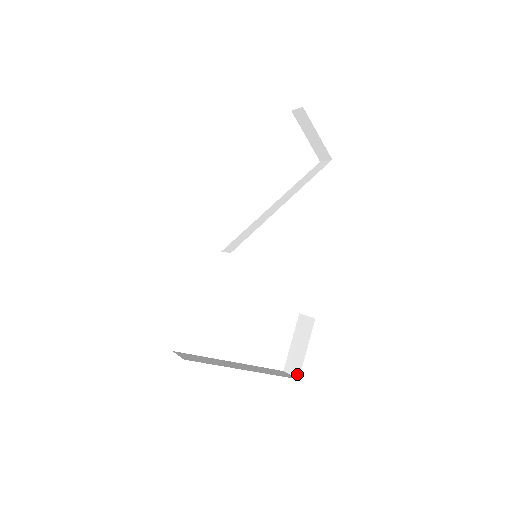
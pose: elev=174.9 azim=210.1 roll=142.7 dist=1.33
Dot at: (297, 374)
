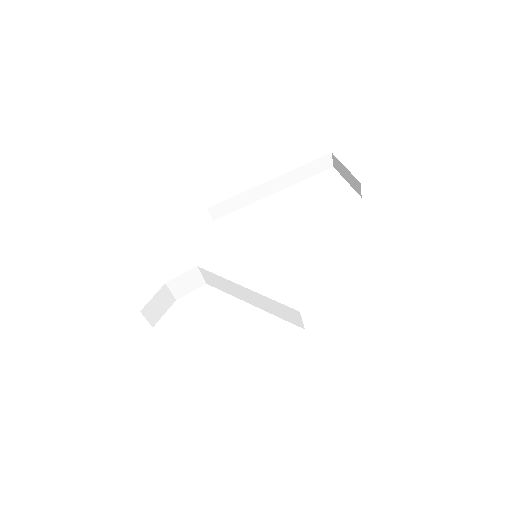
Dot at: occluded
